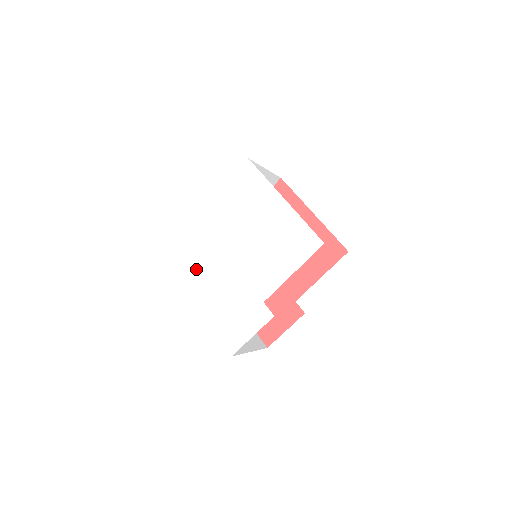
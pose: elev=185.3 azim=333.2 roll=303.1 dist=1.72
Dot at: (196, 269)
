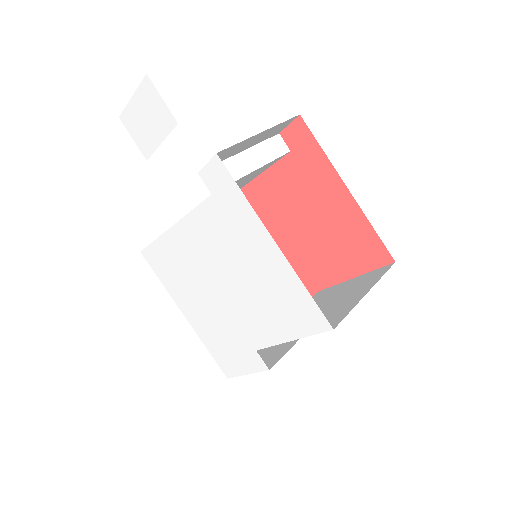
Dot at: (174, 276)
